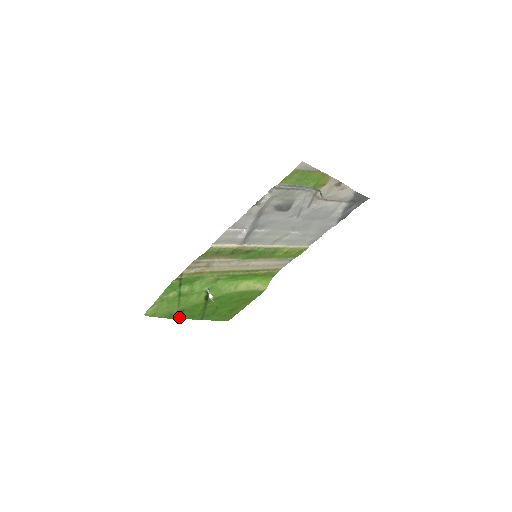
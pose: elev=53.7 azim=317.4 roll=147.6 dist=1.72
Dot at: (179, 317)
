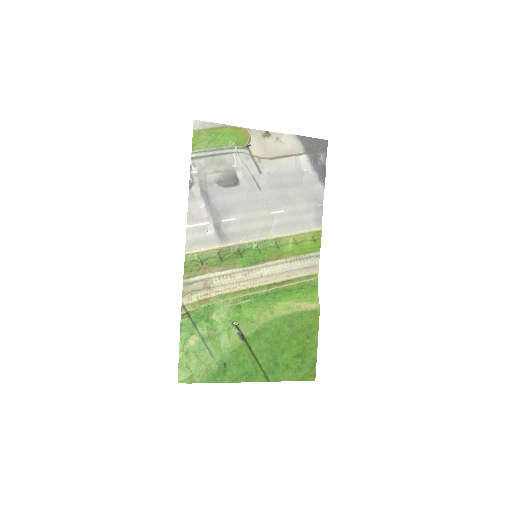
Dot at: (229, 379)
